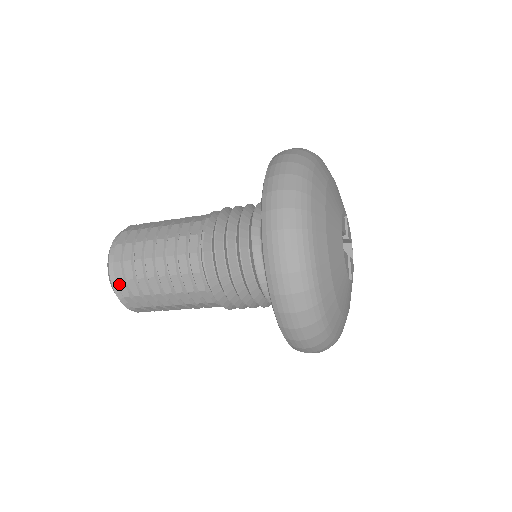
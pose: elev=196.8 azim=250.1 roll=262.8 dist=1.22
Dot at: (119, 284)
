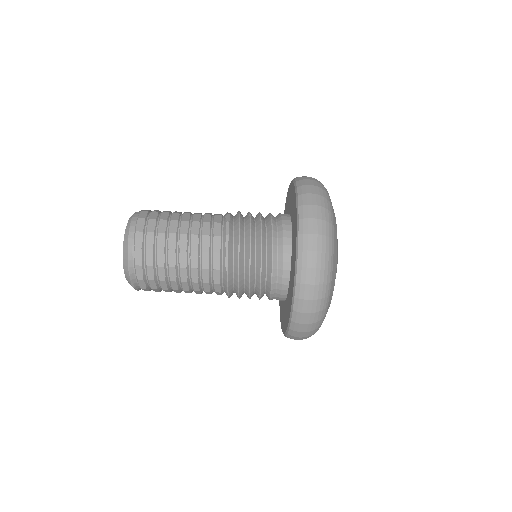
Dot at: (136, 252)
